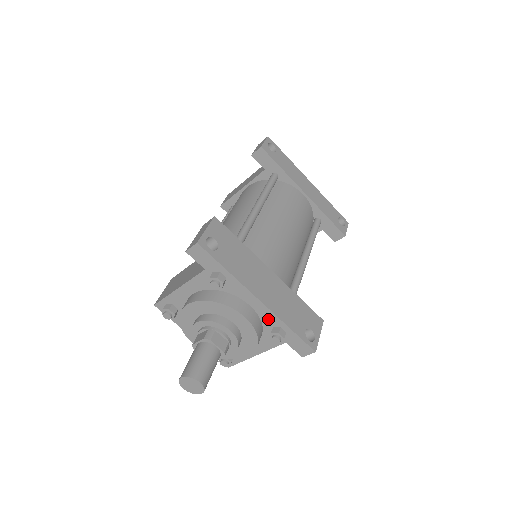
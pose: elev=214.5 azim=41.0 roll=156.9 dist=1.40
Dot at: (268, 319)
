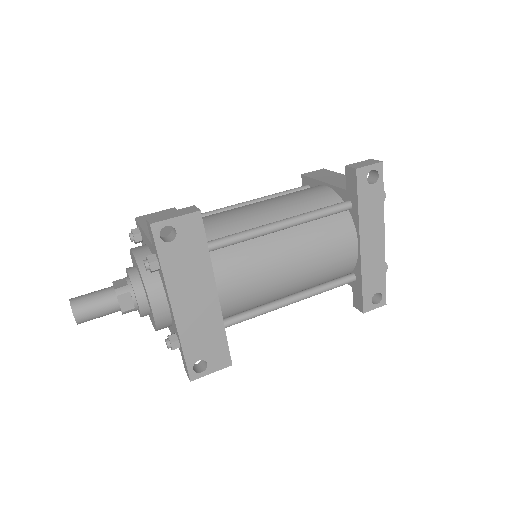
Dot at: (174, 325)
